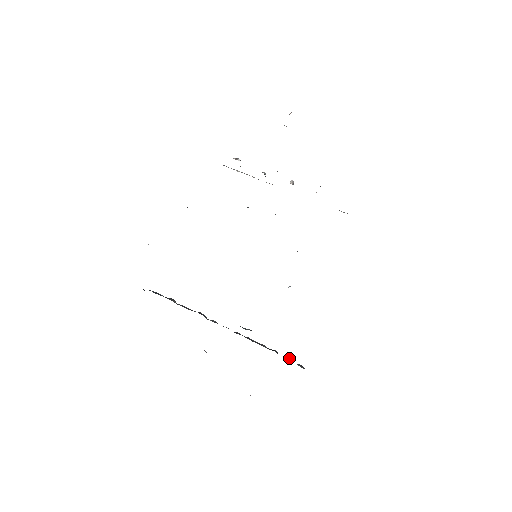
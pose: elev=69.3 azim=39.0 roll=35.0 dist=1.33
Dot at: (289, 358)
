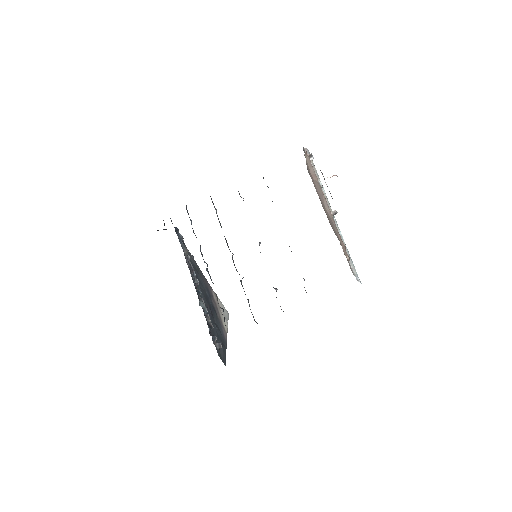
Dot at: (213, 338)
